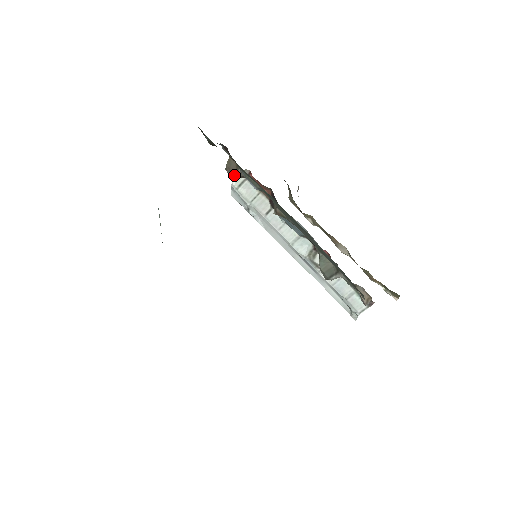
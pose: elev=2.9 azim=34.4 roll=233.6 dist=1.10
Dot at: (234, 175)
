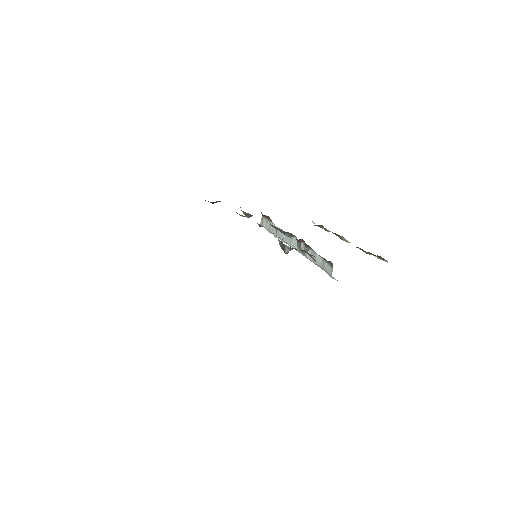
Dot at: occluded
